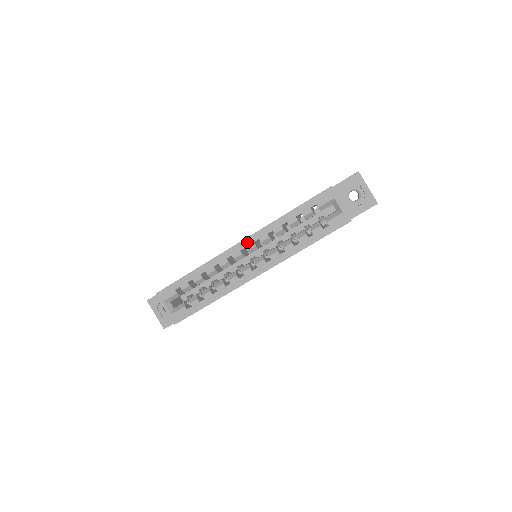
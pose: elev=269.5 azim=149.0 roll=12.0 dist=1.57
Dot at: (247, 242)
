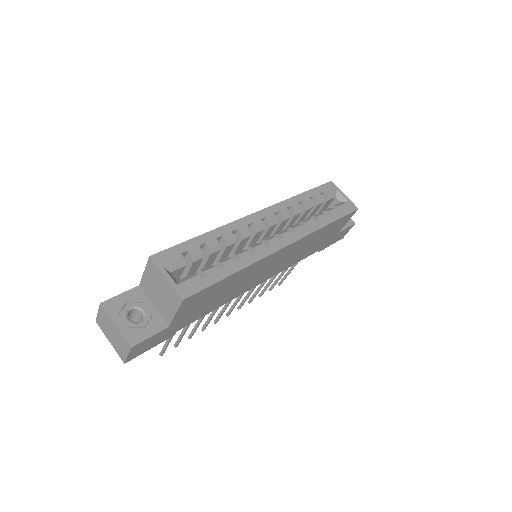
Dot at: (266, 212)
